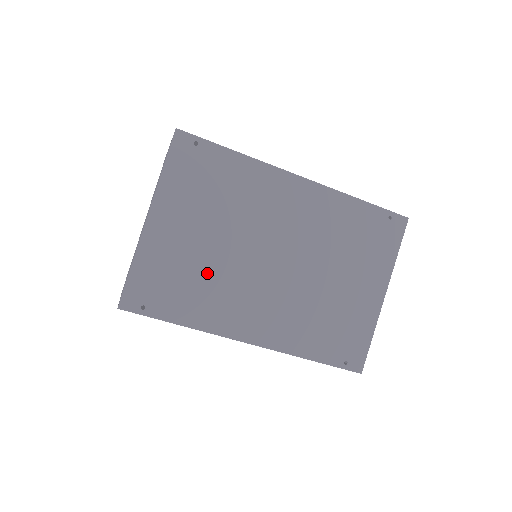
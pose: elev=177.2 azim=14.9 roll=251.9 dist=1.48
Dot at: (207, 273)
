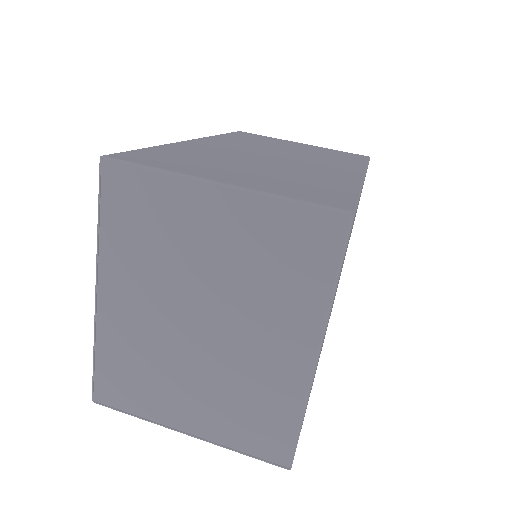
Dot at: occluded
